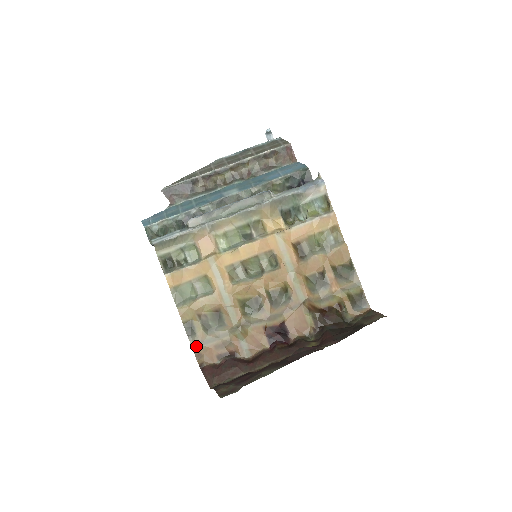
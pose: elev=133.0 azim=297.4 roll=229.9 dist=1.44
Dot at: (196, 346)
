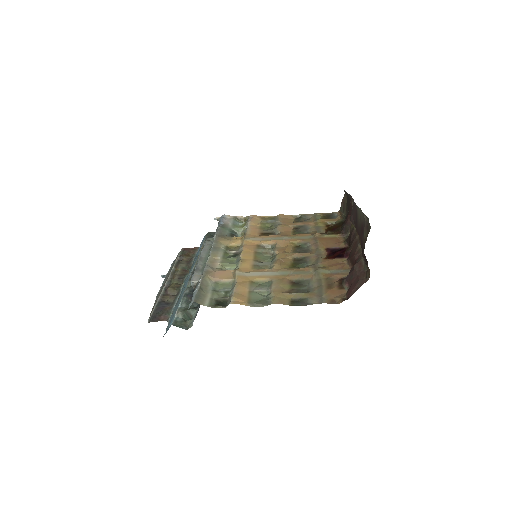
Dot at: (321, 301)
